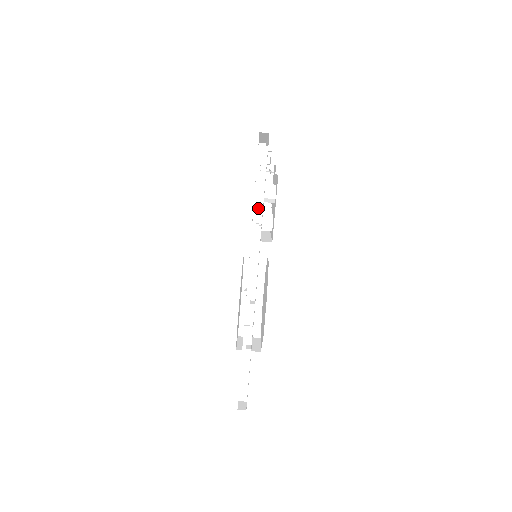
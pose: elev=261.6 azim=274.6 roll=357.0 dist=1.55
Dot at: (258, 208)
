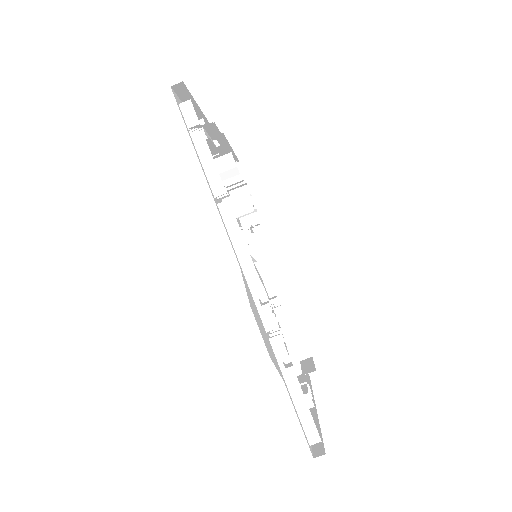
Dot at: (214, 180)
